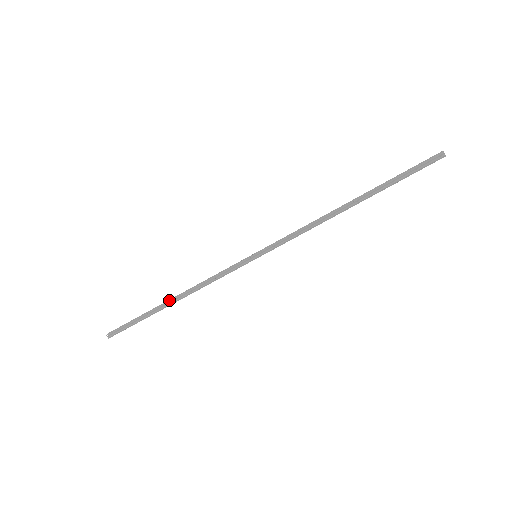
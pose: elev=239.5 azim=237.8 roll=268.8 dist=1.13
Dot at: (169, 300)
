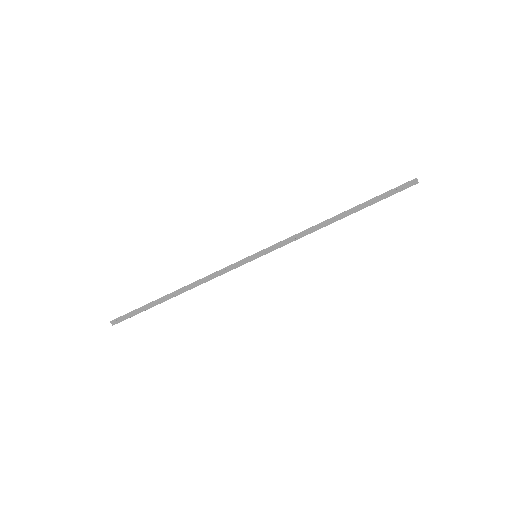
Dot at: (173, 292)
